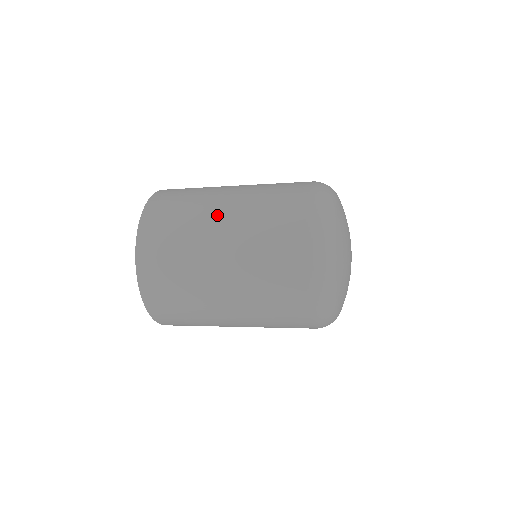
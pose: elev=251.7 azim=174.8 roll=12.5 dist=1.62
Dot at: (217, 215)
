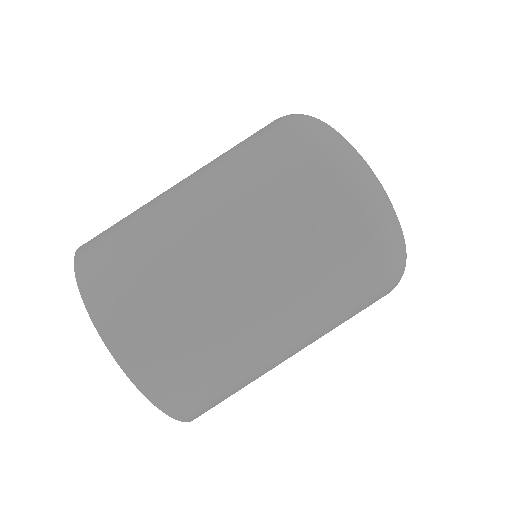
Dot at: (193, 226)
